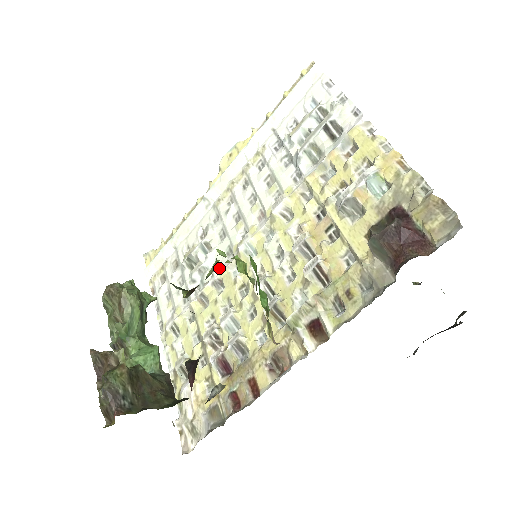
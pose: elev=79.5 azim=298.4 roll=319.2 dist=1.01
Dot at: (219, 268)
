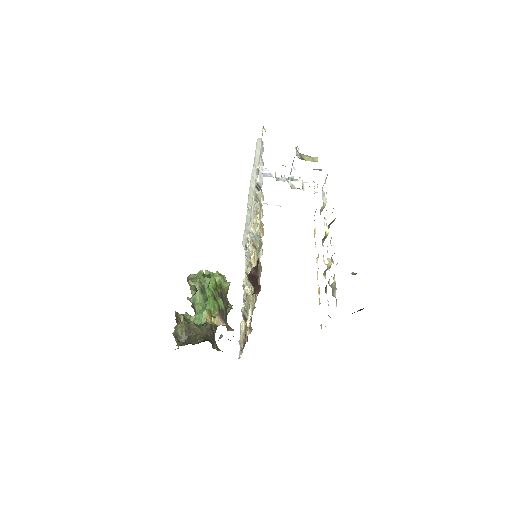
Dot at: occluded
